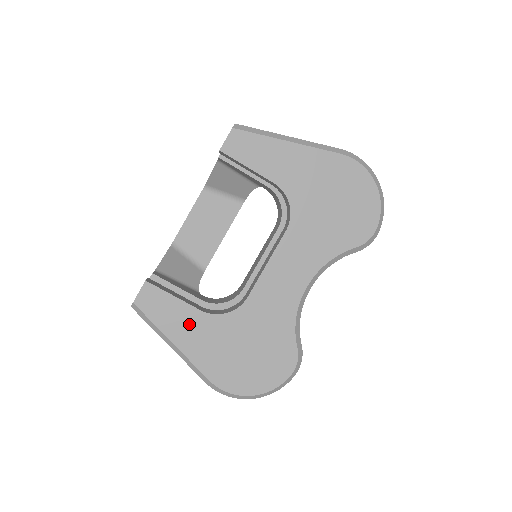
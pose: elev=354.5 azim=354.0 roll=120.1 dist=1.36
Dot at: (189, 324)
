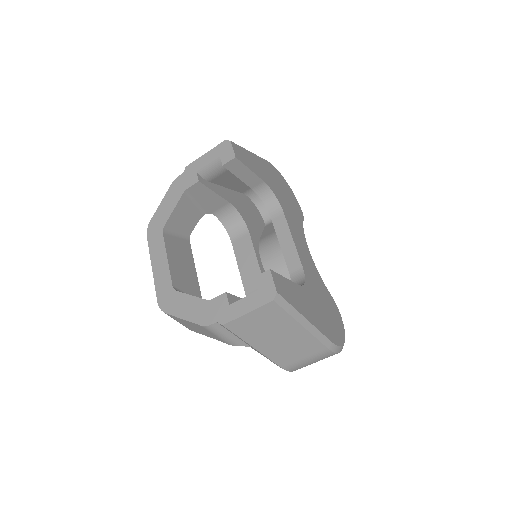
Dot at: (302, 299)
